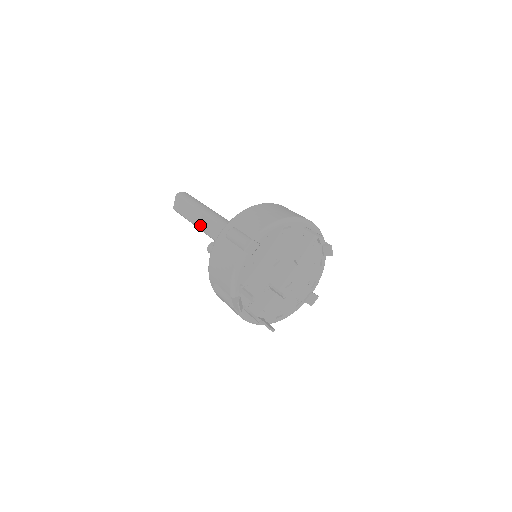
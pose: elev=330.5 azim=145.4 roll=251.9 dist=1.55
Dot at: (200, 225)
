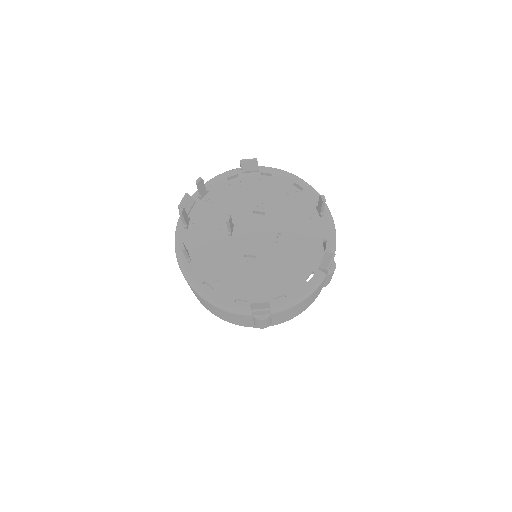
Dot at: occluded
